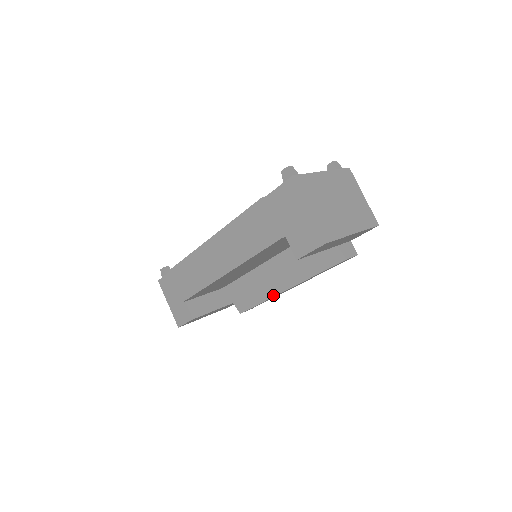
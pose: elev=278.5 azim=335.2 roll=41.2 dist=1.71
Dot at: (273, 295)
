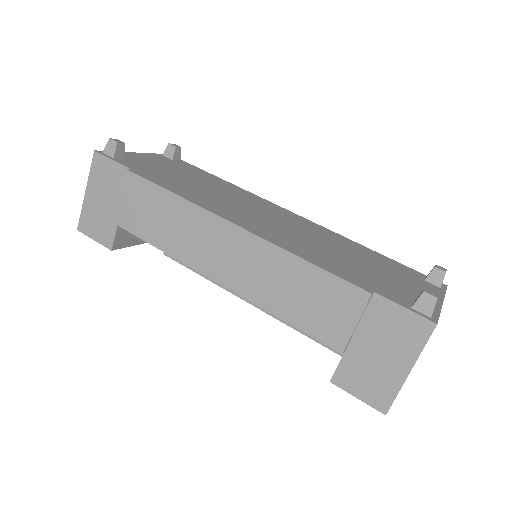
Dot at: (226, 288)
